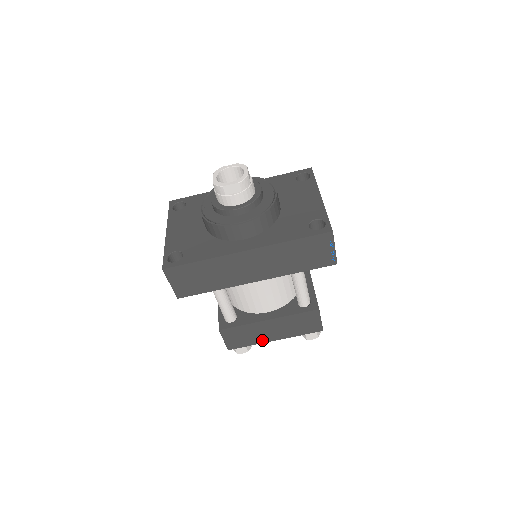
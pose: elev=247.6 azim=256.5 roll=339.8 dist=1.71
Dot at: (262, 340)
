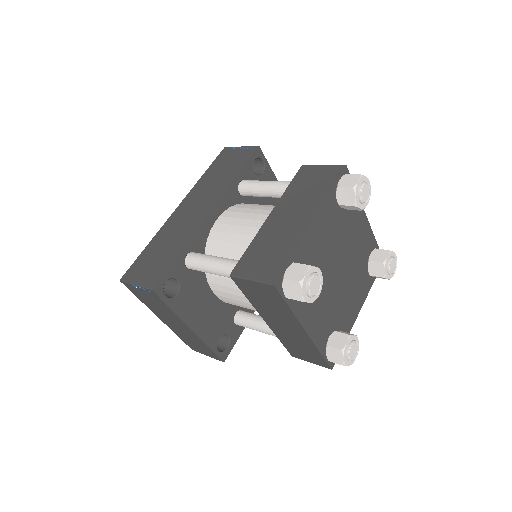
Dot at: (297, 235)
